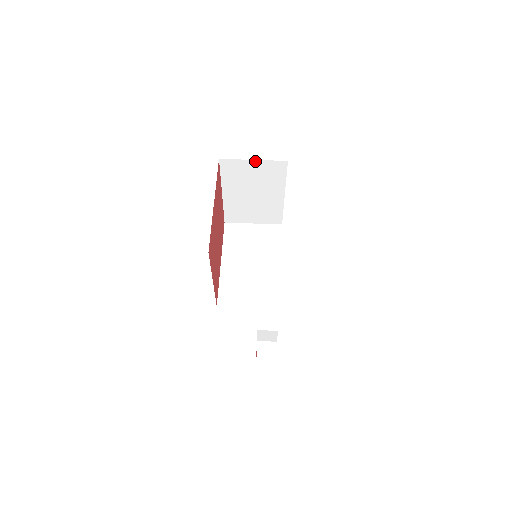
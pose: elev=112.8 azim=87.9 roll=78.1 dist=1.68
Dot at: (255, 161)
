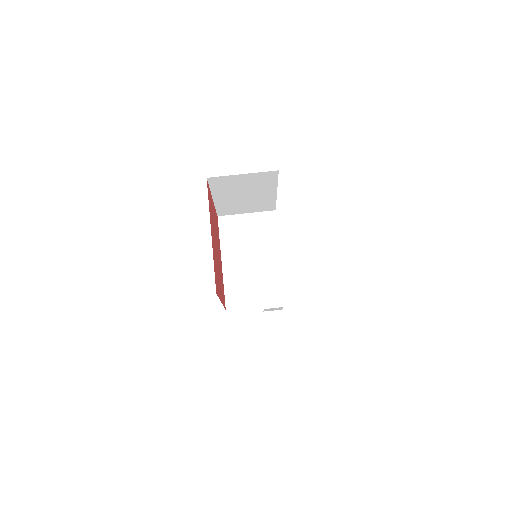
Dot at: (244, 174)
